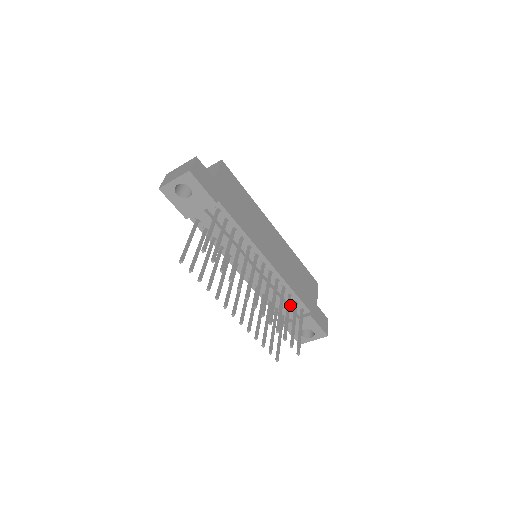
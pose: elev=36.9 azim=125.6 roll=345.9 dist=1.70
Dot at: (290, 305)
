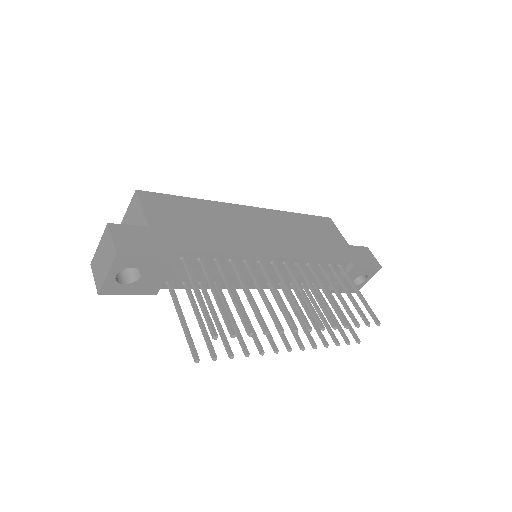
Dot at: occluded
